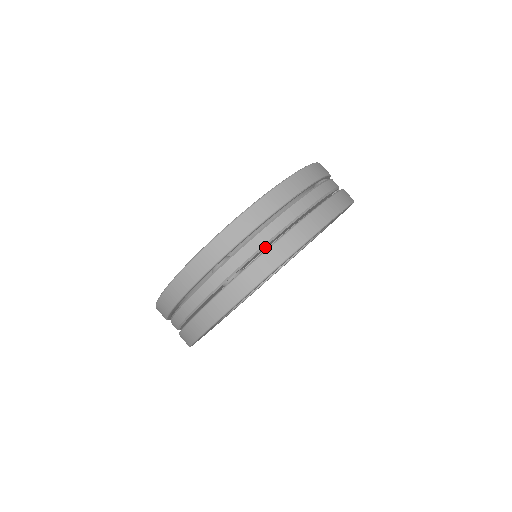
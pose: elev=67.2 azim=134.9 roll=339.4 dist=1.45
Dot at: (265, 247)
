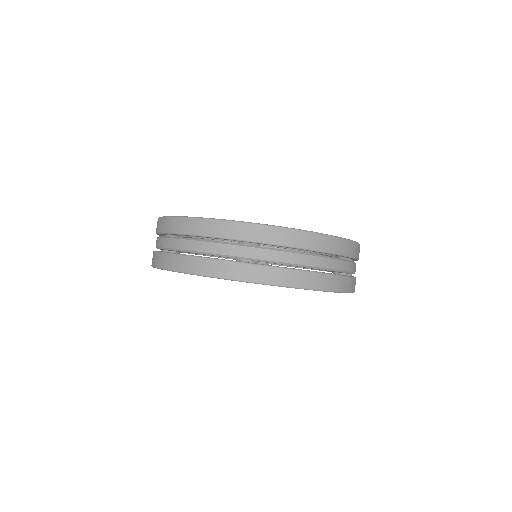
Dot at: occluded
